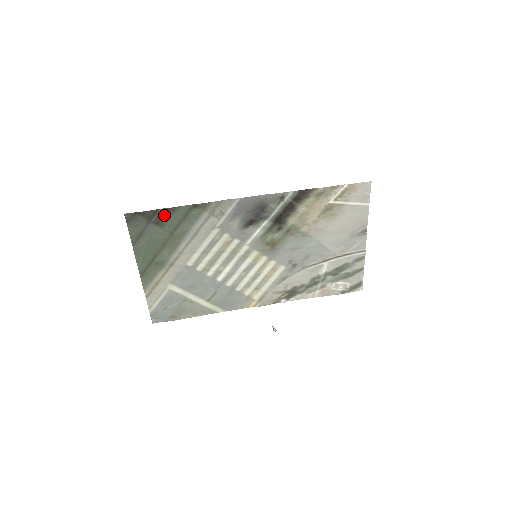
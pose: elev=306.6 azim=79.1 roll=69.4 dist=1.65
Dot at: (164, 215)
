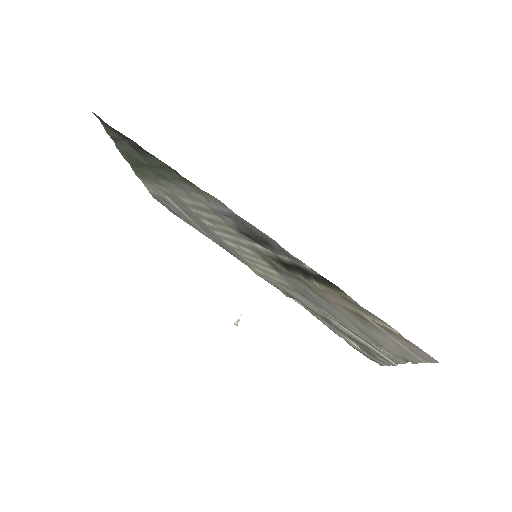
Dot at: (139, 148)
